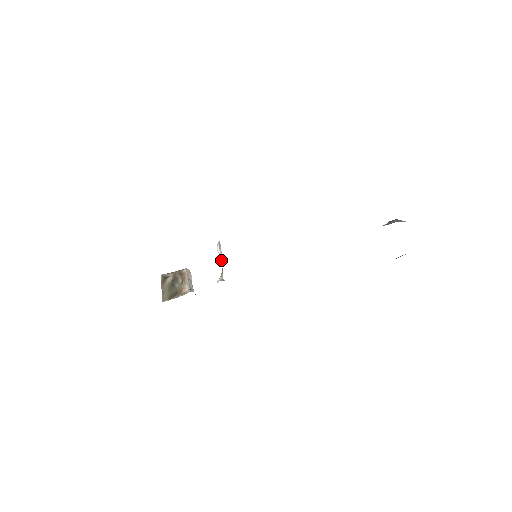
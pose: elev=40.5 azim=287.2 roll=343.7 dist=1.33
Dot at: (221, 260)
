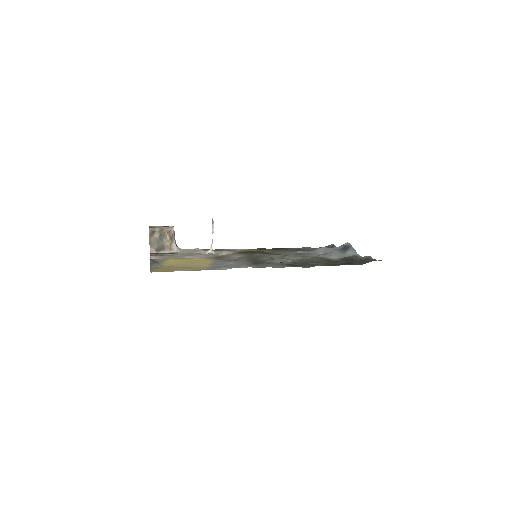
Dot at: occluded
